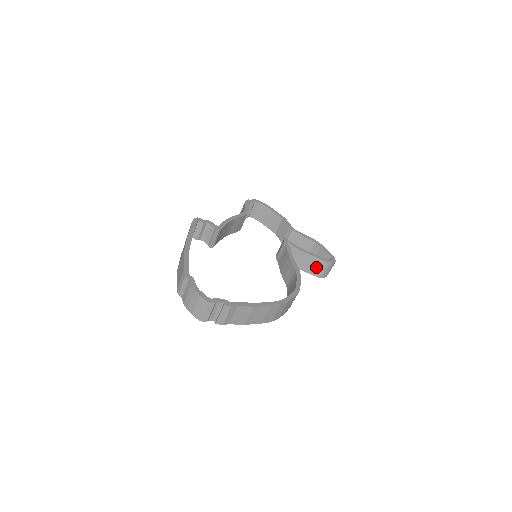
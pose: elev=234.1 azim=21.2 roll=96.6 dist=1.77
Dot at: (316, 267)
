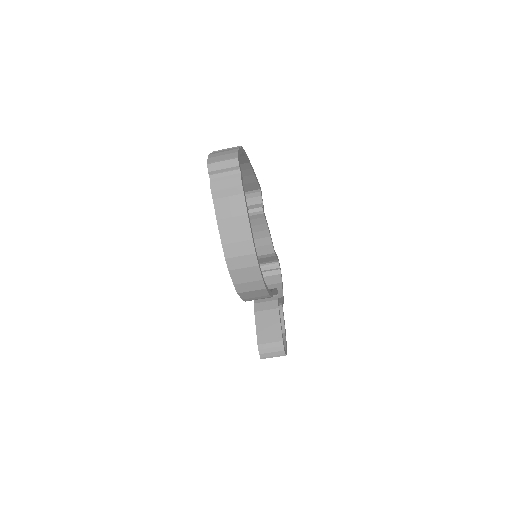
Dot at: (269, 335)
